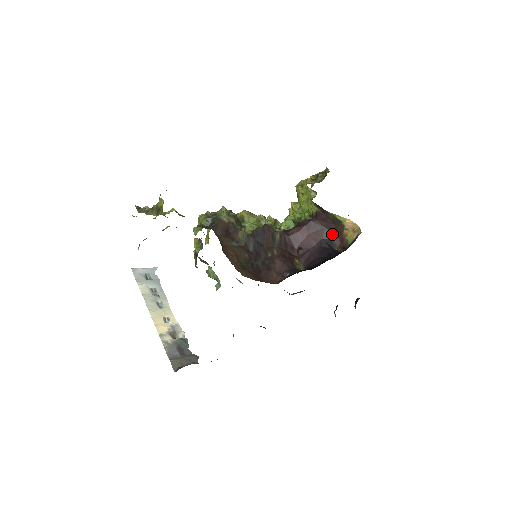
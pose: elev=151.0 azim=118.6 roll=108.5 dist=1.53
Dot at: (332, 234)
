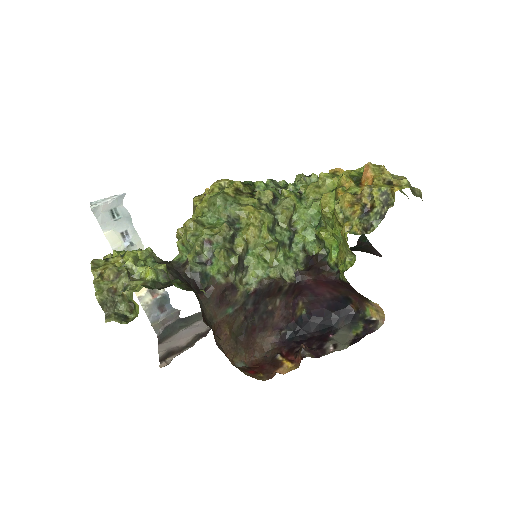
Dot at: (353, 294)
